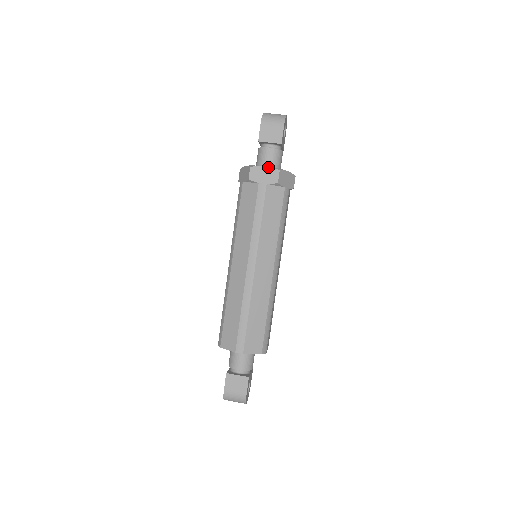
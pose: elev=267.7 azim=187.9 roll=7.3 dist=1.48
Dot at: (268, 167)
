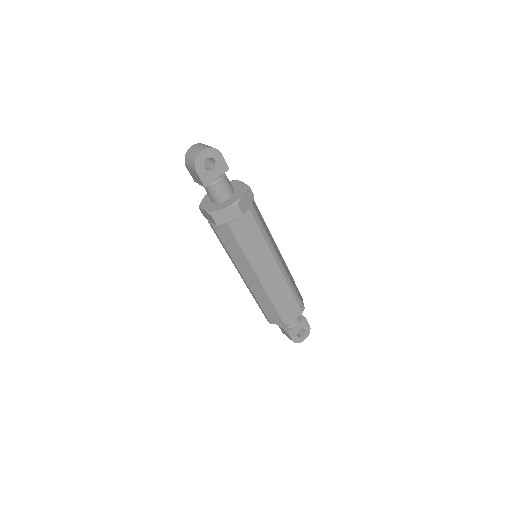
Dot at: (205, 211)
